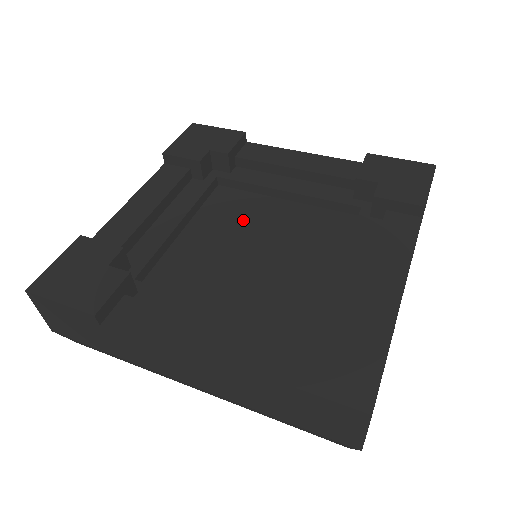
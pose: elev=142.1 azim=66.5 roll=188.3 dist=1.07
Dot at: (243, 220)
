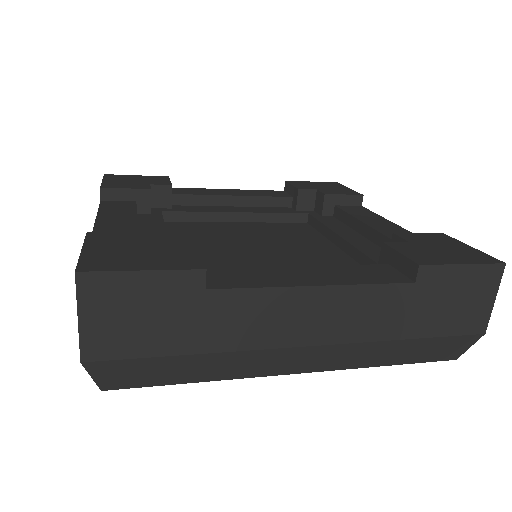
Dot at: (219, 235)
